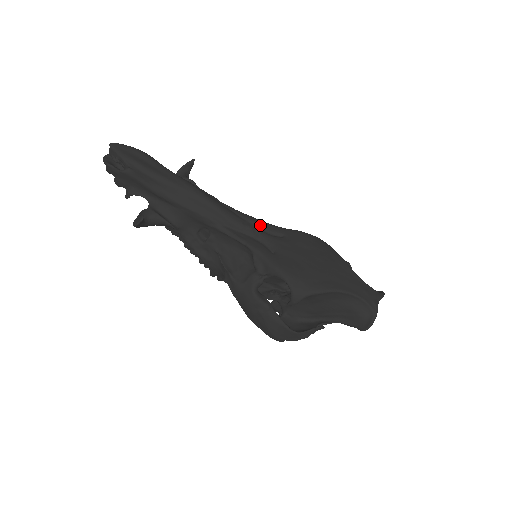
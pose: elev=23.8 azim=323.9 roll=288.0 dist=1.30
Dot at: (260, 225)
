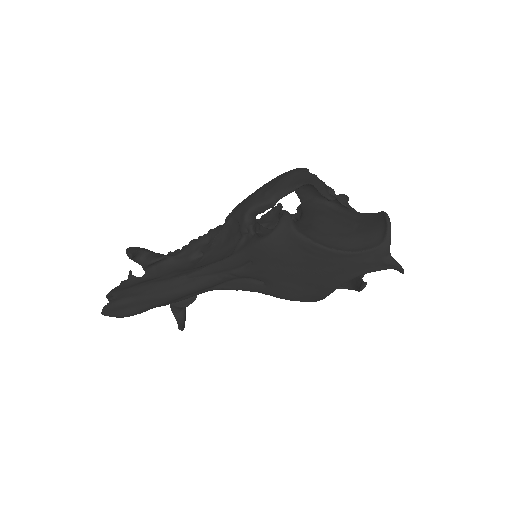
Dot at: (227, 268)
